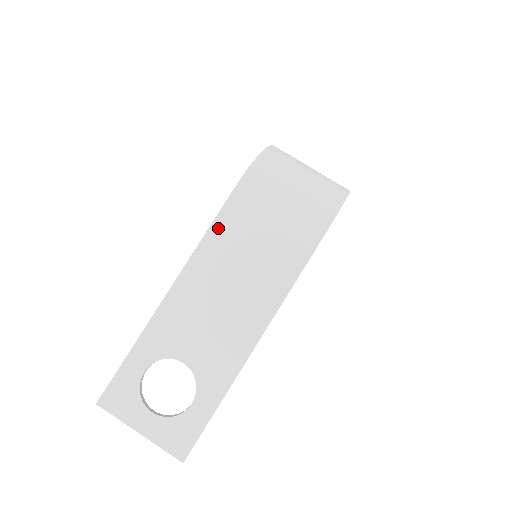
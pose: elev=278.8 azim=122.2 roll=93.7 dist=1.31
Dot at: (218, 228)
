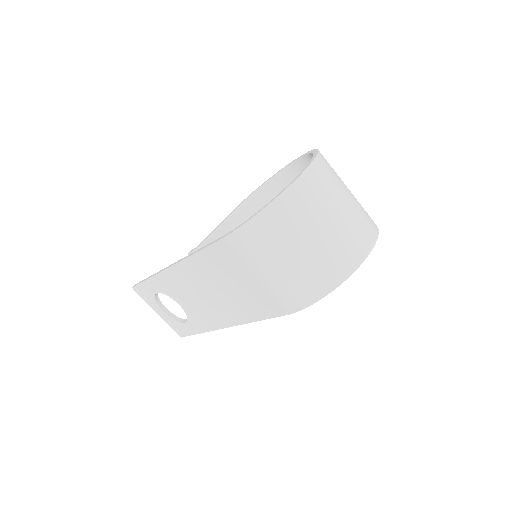
Dot at: (203, 257)
